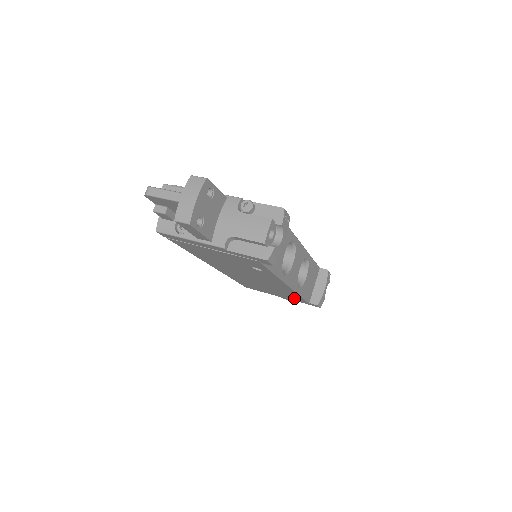
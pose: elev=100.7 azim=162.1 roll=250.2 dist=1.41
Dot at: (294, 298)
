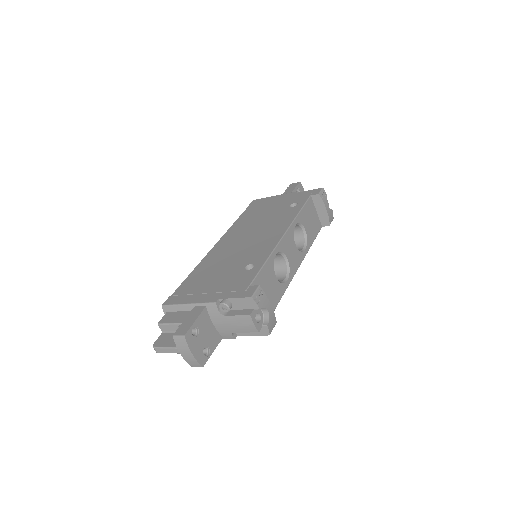
Dot at: occluded
